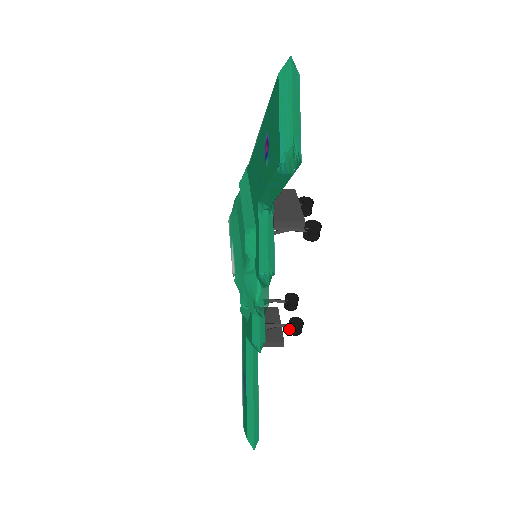
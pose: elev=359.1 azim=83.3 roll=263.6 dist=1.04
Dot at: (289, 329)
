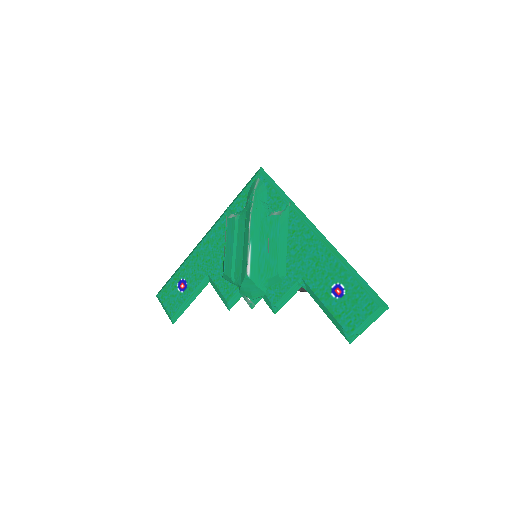
Dot at: occluded
